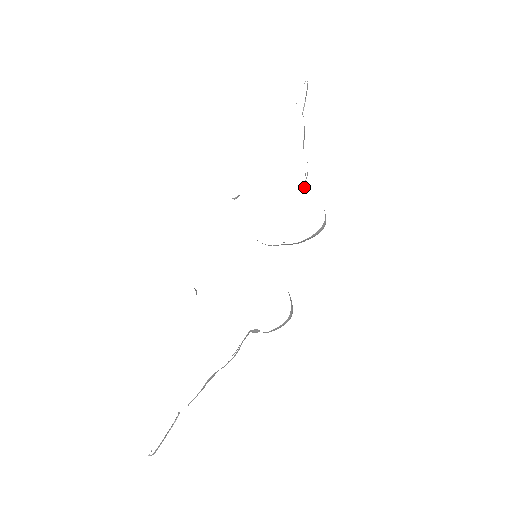
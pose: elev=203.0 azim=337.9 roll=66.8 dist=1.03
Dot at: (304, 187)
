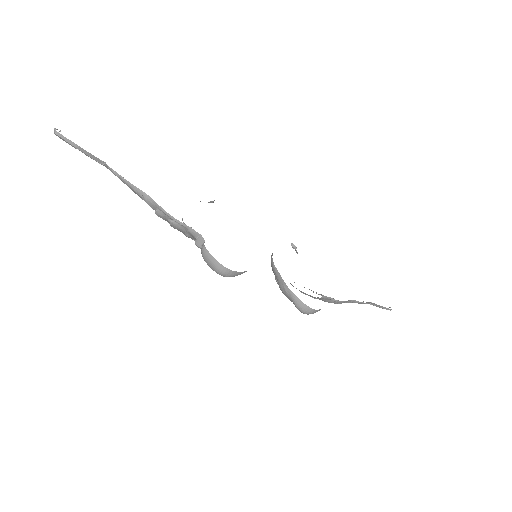
Dot at: occluded
